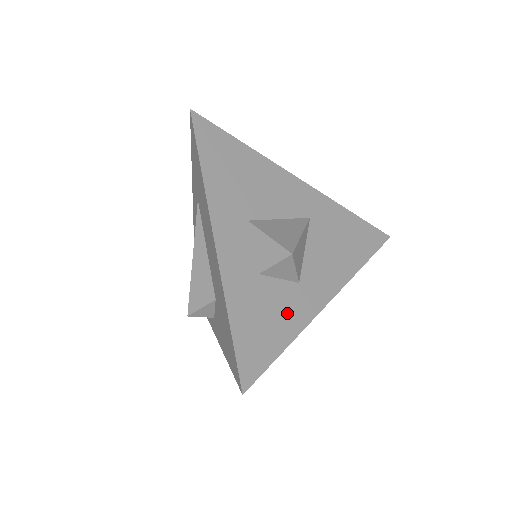
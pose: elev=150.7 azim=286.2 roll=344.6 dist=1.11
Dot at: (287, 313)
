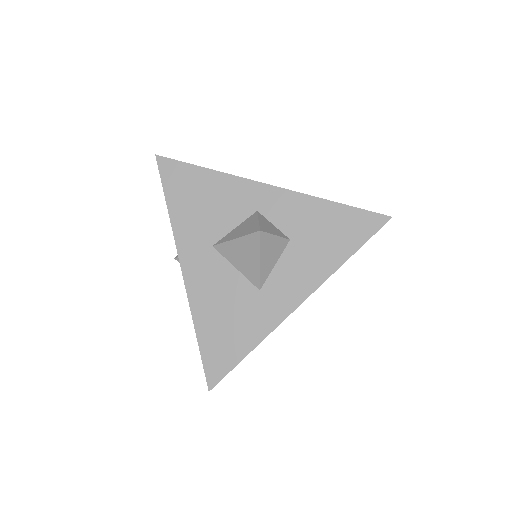
Dot at: occluded
